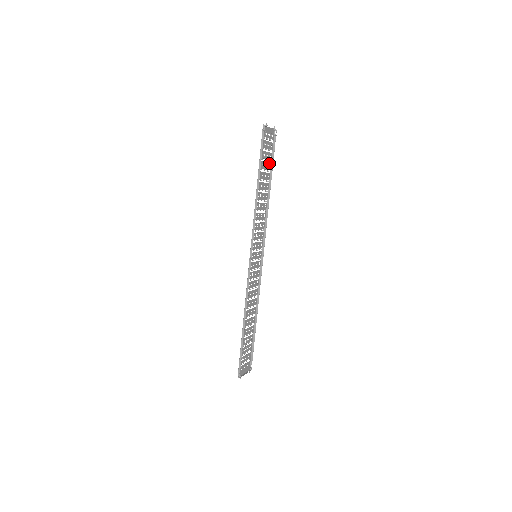
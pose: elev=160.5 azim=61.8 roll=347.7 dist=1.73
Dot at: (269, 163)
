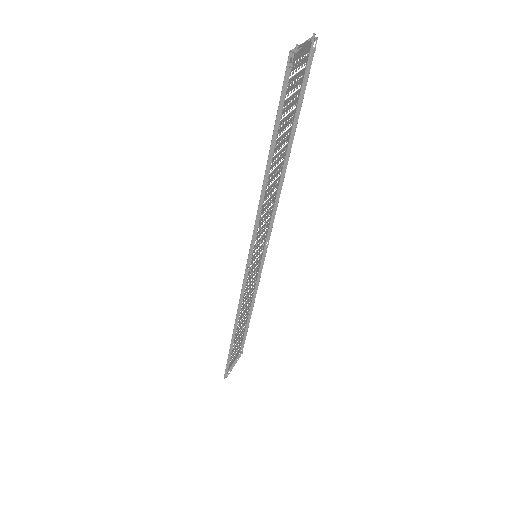
Dot at: (293, 110)
